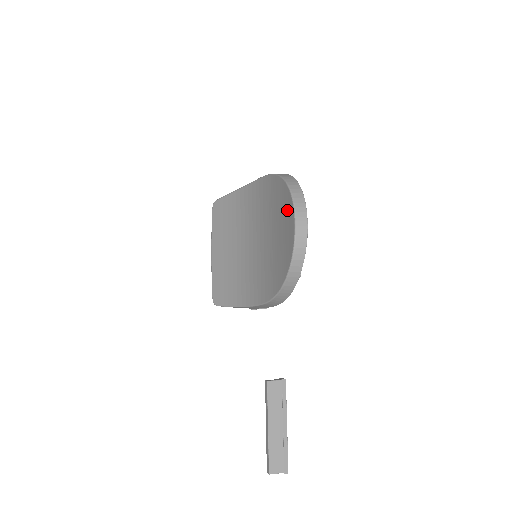
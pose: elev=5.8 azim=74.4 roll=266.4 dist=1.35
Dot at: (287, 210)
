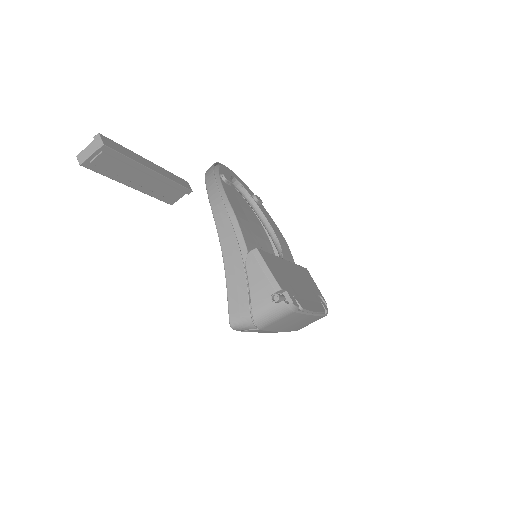
Dot at: occluded
